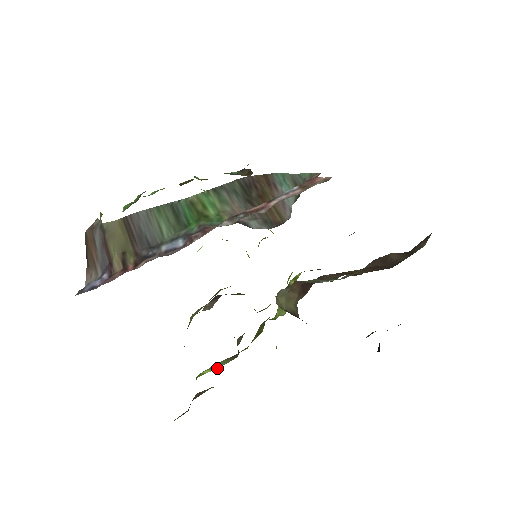
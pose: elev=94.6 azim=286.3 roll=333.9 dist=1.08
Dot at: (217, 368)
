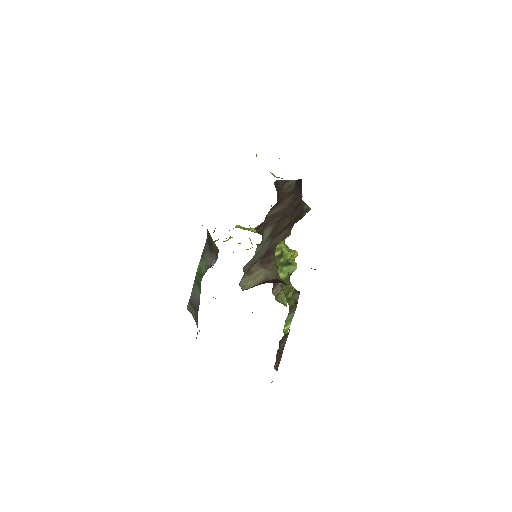
Dot at: (291, 321)
